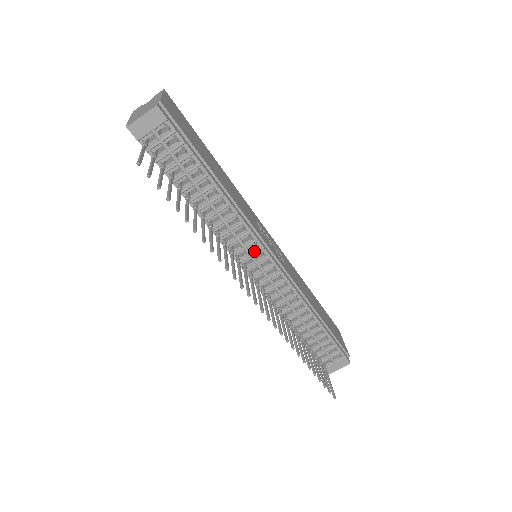
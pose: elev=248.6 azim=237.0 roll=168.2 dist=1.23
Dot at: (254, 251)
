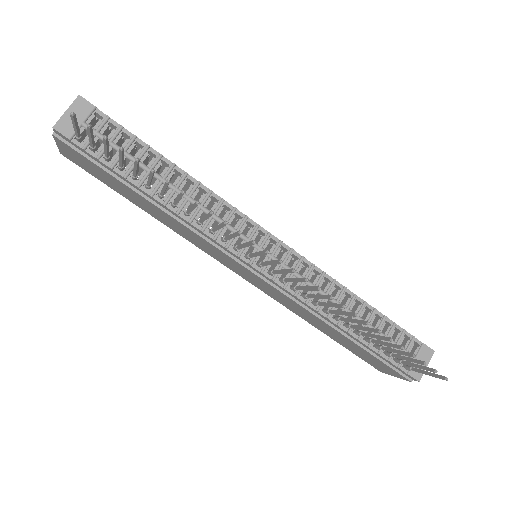
Dot at: (250, 234)
